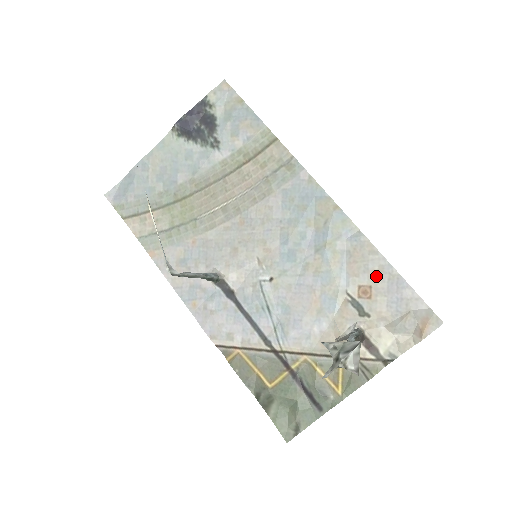
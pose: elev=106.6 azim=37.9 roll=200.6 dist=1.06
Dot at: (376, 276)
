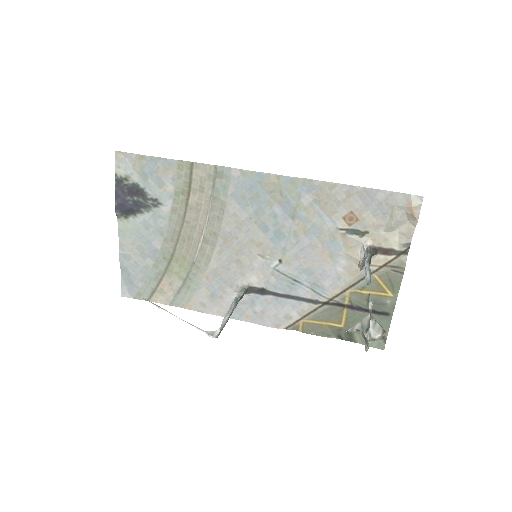
Dot at: (349, 202)
